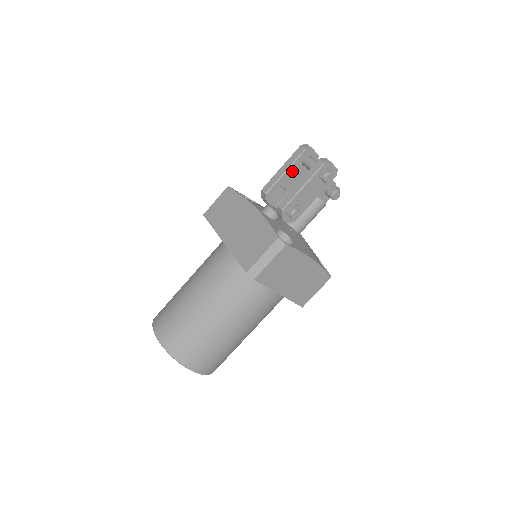
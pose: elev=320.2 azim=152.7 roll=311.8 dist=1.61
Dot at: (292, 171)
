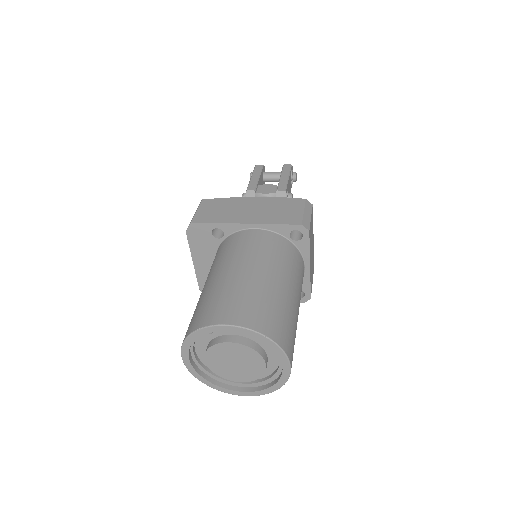
Dot at: (260, 180)
